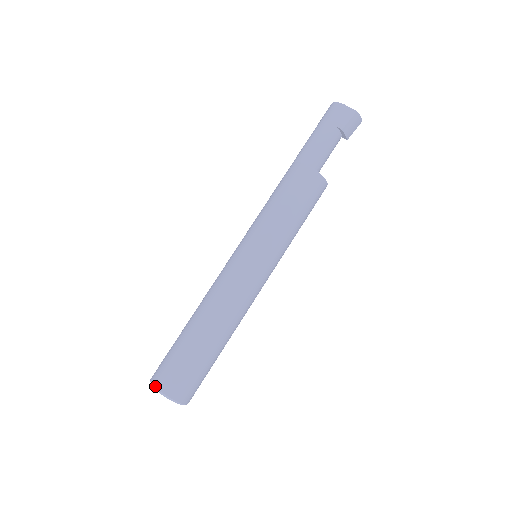
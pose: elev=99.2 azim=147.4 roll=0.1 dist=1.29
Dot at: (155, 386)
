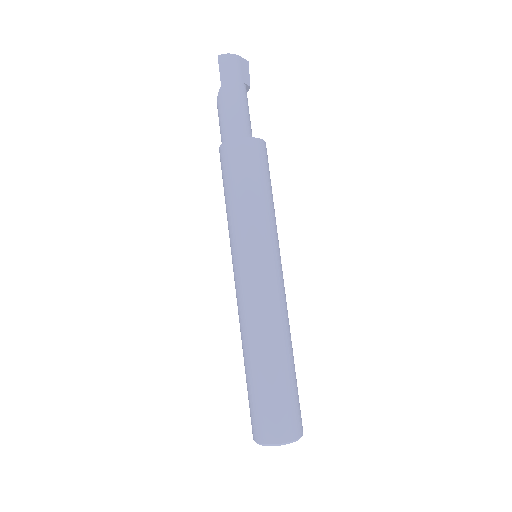
Dot at: (289, 441)
